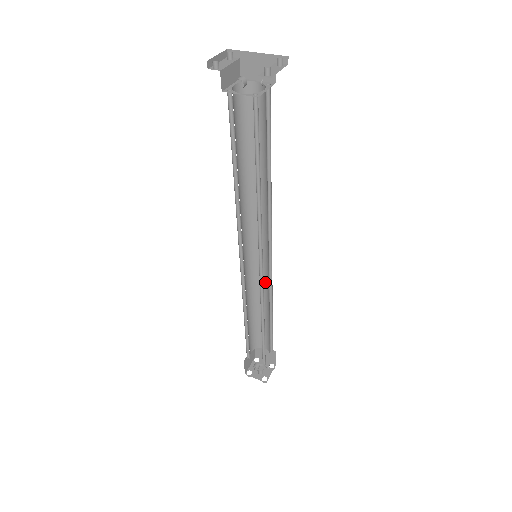
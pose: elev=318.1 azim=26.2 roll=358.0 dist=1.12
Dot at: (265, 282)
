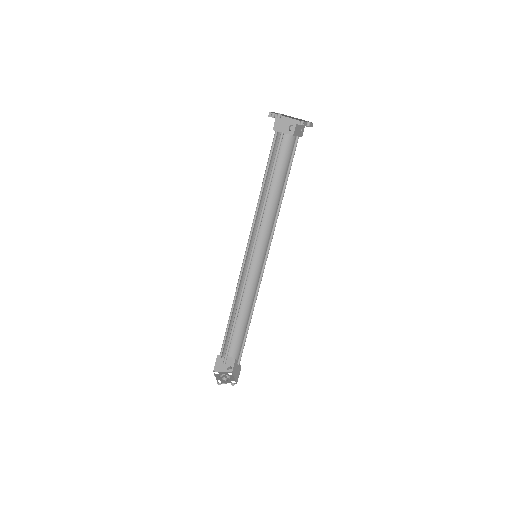
Dot at: (248, 284)
